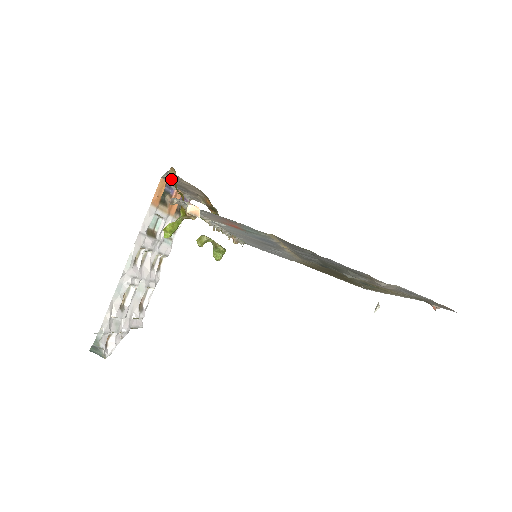
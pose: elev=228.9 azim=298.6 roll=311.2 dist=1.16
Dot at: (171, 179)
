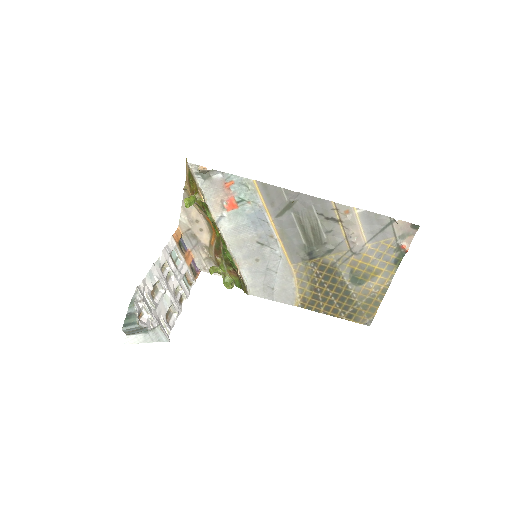
Dot at: (185, 221)
